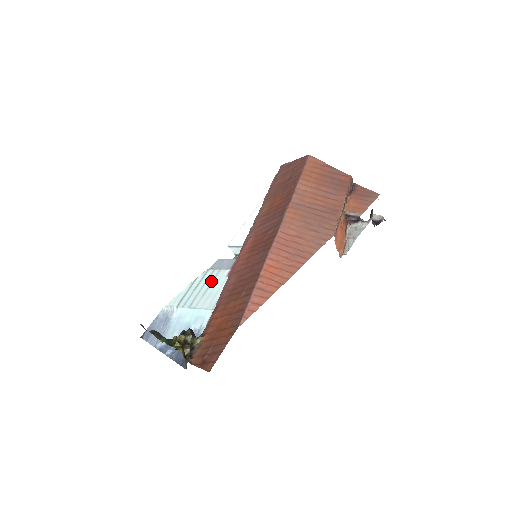
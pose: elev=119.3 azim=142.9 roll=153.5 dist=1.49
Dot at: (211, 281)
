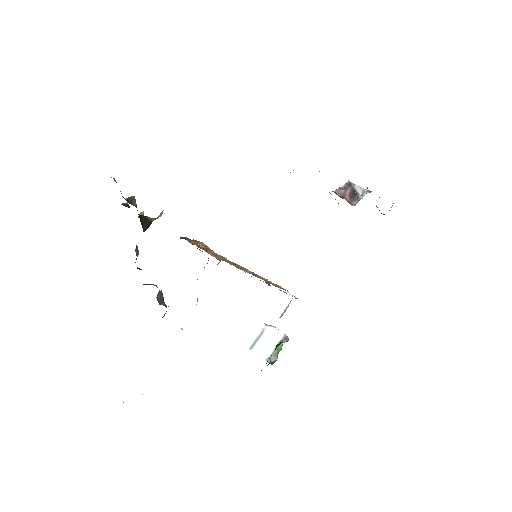
Dot at: occluded
